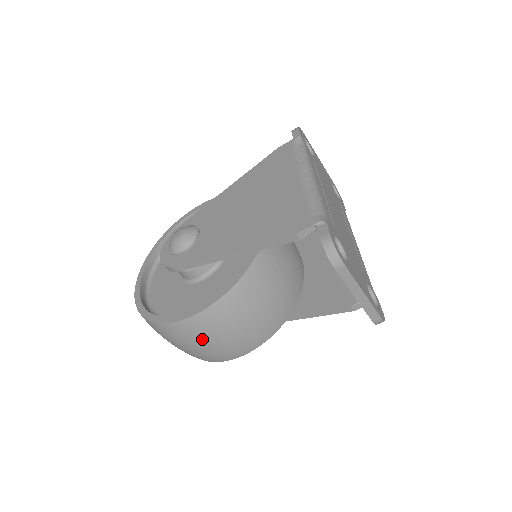
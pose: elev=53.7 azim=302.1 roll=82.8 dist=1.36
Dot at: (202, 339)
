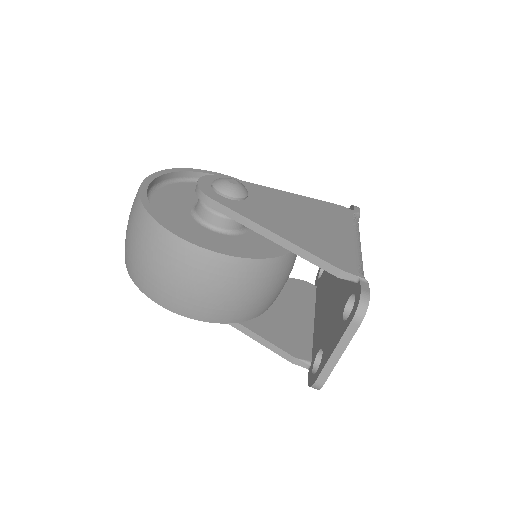
Dot at: (179, 271)
